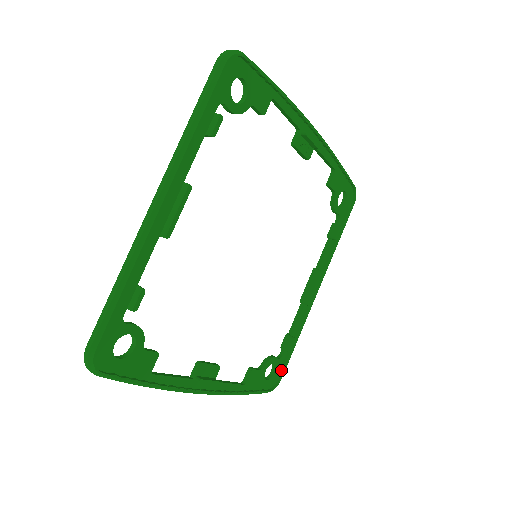
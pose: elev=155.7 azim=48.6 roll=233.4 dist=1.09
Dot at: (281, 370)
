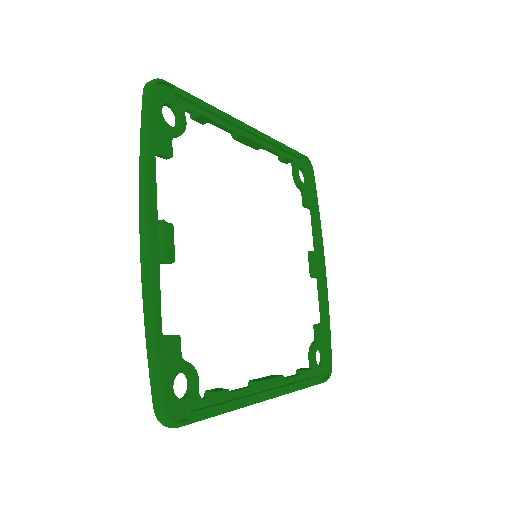
Dot at: (190, 411)
